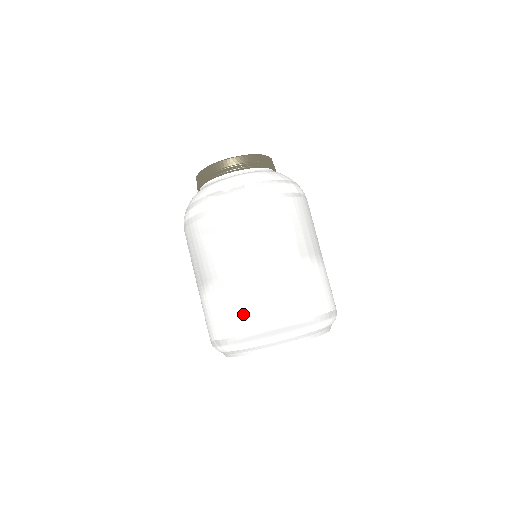
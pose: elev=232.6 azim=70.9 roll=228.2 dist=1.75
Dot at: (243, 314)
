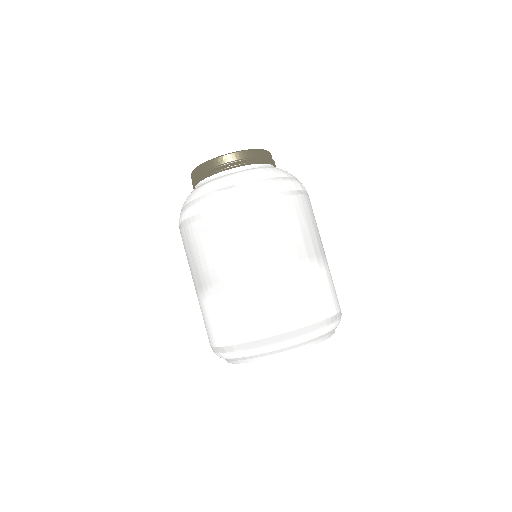
Dot at: (264, 316)
